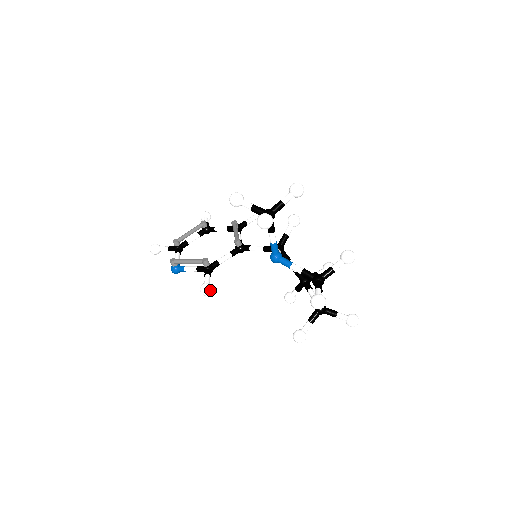
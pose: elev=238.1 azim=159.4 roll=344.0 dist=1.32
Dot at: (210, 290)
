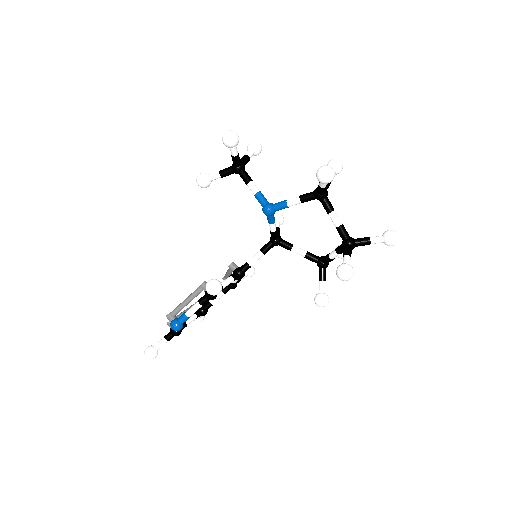
Dot at: (217, 281)
